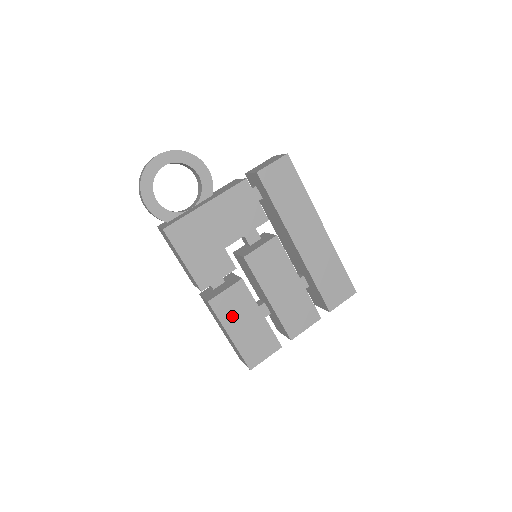
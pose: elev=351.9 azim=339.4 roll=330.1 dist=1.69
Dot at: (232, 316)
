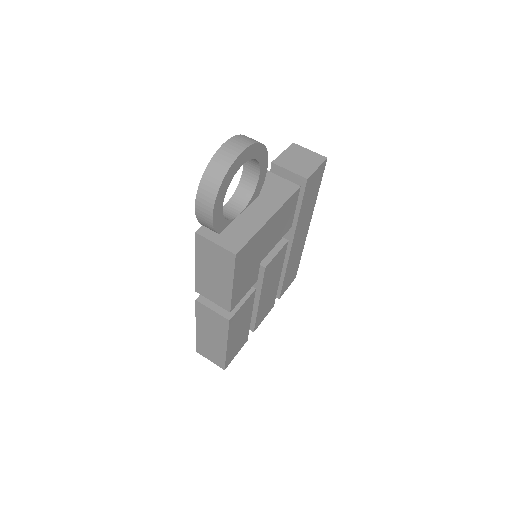
Dot at: (236, 327)
